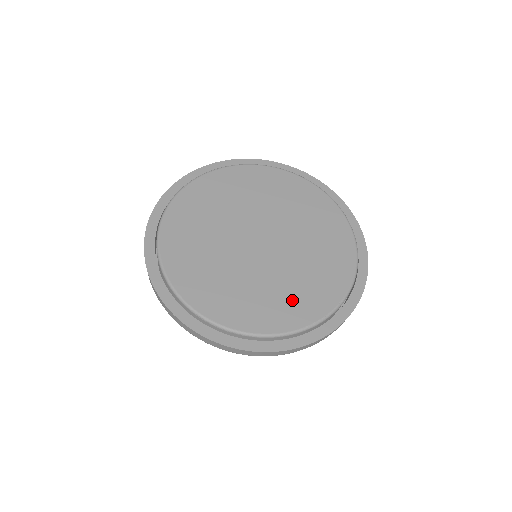
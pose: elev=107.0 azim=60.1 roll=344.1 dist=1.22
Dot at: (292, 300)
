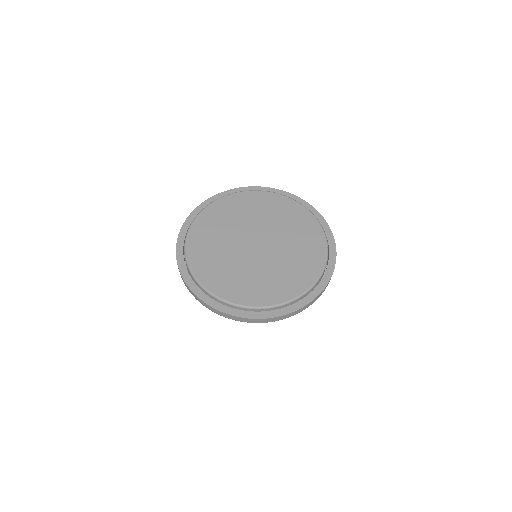
Dot at: (301, 266)
